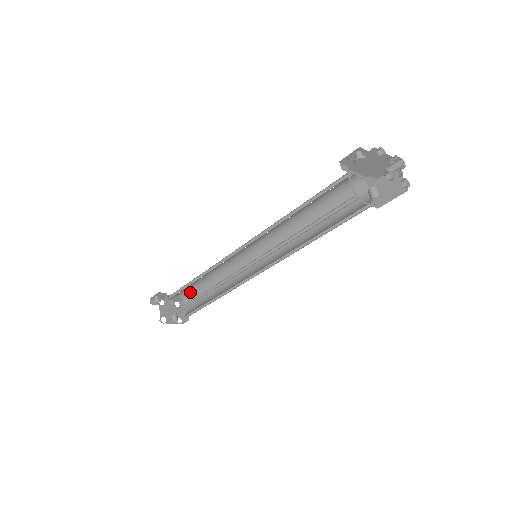
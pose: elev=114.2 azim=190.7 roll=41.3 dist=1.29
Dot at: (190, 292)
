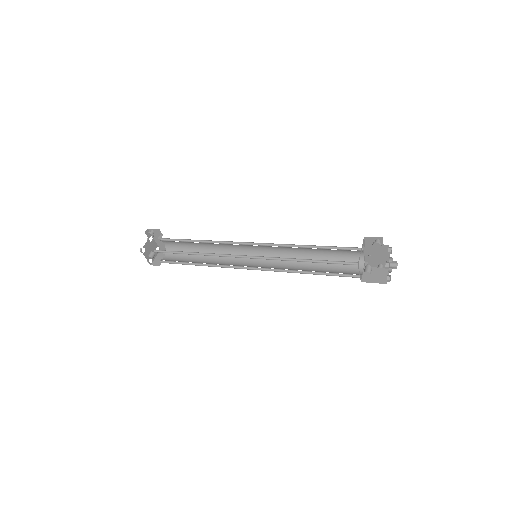
Dot at: (178, 248)
